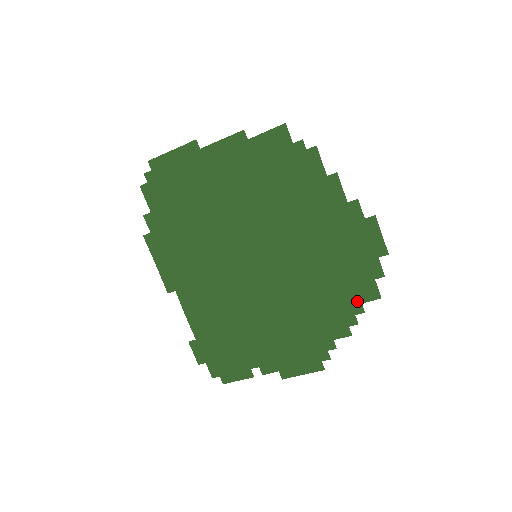
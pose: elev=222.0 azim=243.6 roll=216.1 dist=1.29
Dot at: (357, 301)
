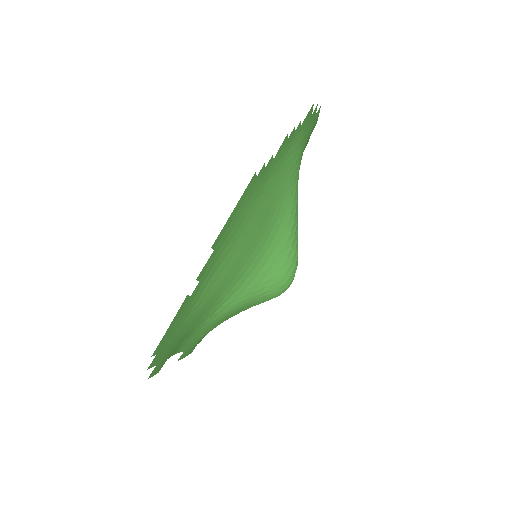
Dot at: (299, 133)
